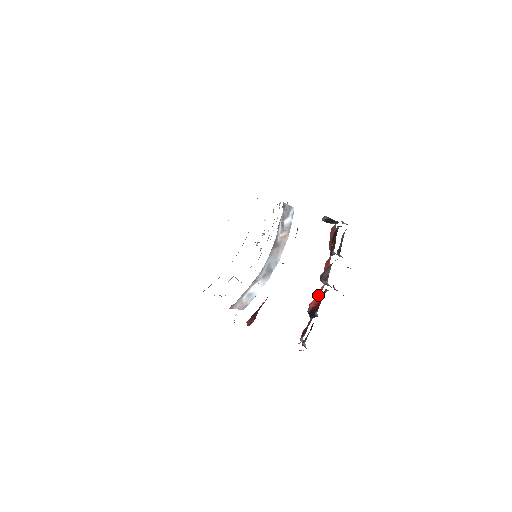
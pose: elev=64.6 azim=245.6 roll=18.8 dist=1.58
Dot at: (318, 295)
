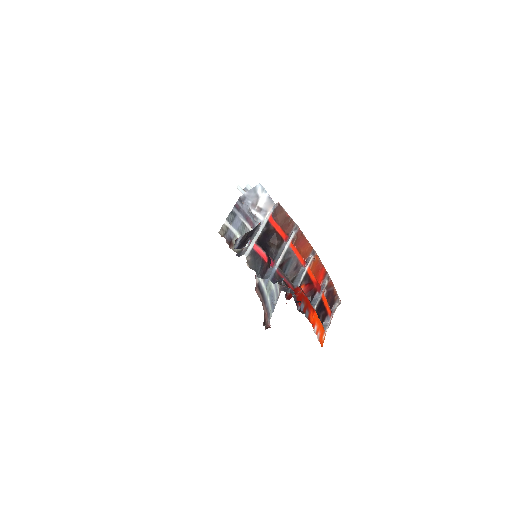
Dot at: (316, 270)
